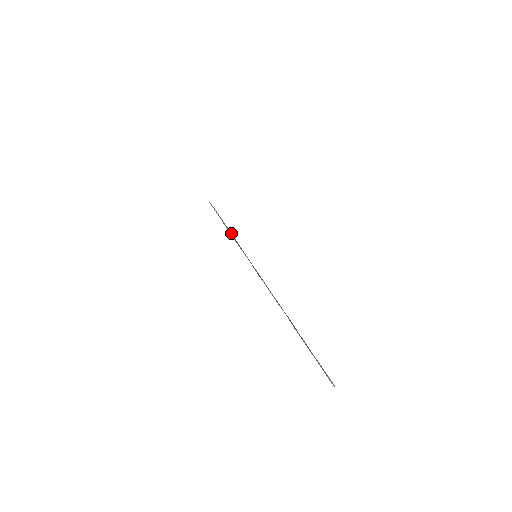
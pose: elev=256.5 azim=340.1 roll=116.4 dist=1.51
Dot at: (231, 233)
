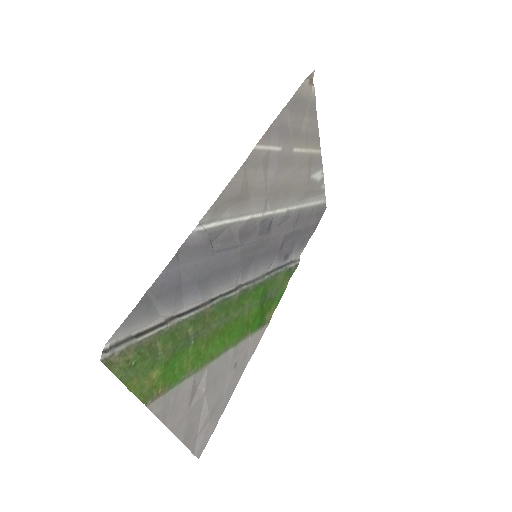
Dot at: (279, 270)
